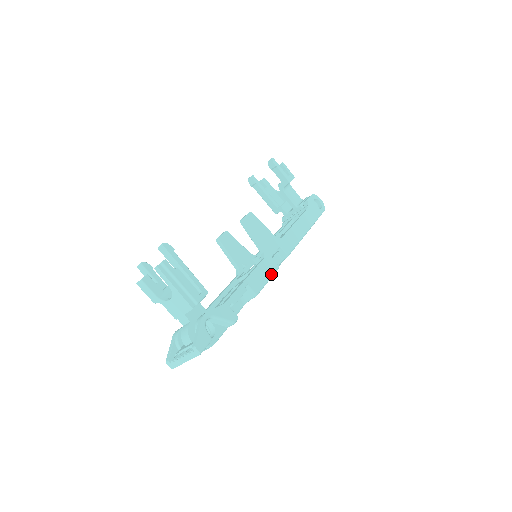
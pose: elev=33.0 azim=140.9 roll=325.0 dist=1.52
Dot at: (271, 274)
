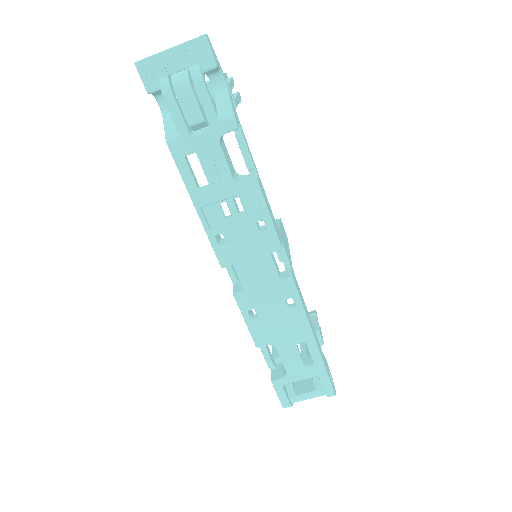
Dot at: (274, 226)
